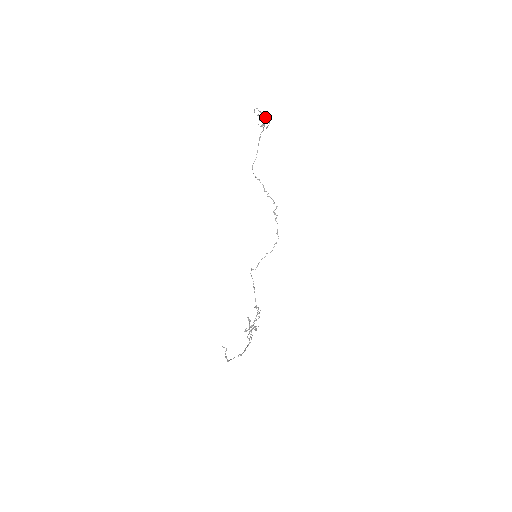
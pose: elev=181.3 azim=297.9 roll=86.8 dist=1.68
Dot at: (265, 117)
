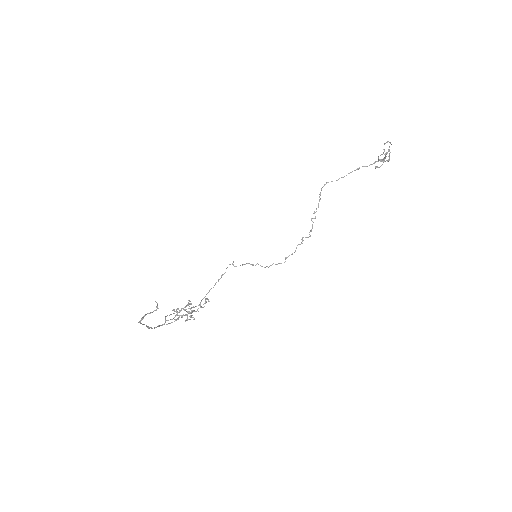
Dot at: occluded
